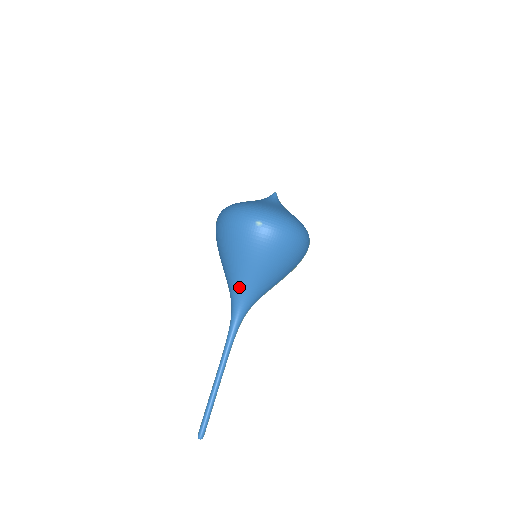
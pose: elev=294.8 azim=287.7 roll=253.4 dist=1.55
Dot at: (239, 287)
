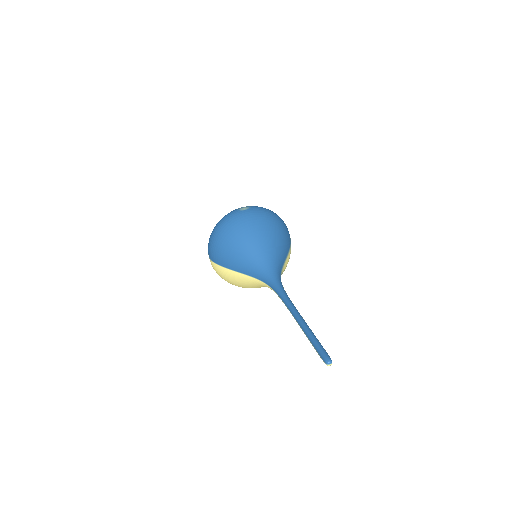
Dot at: (260, 257)
